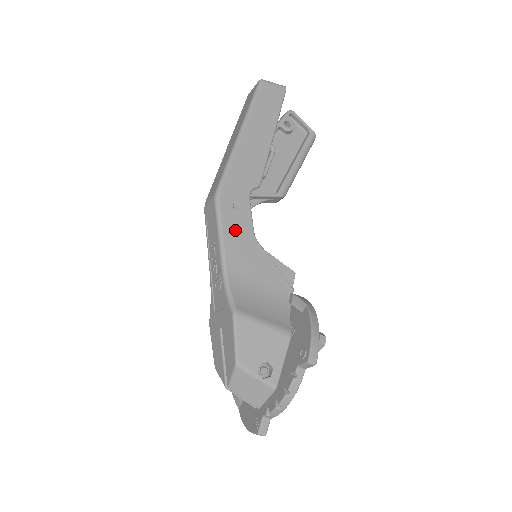
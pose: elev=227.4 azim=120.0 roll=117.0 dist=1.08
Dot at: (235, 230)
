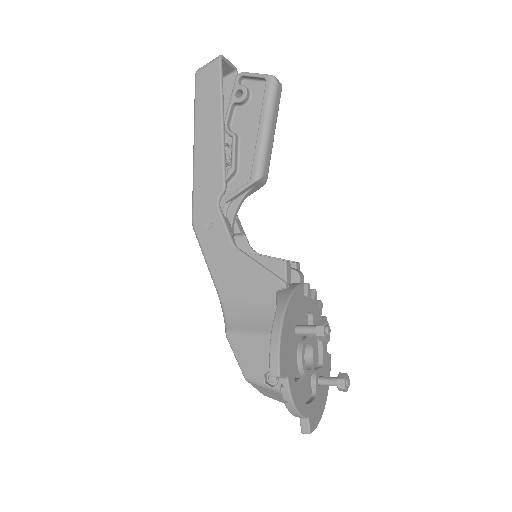
Dot at: (215, 249)
